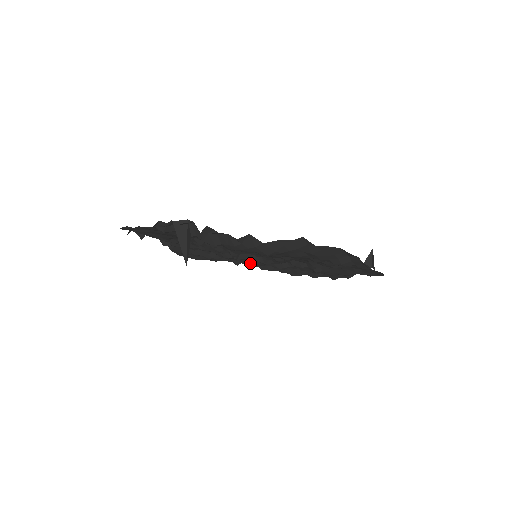
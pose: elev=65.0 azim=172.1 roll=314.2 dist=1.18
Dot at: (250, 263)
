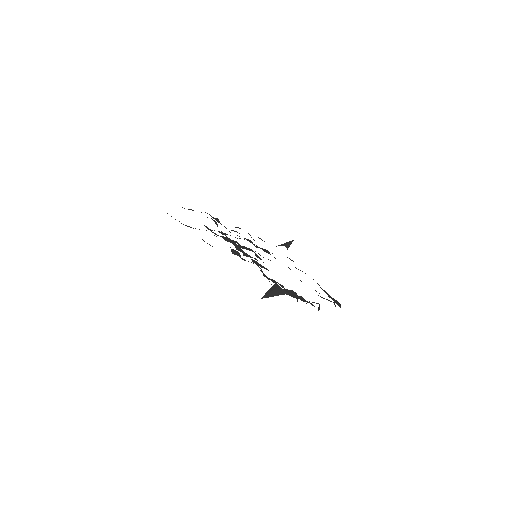
Dot at: occluded
